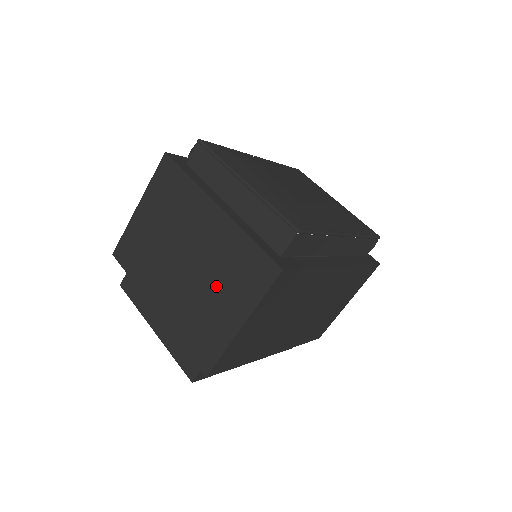
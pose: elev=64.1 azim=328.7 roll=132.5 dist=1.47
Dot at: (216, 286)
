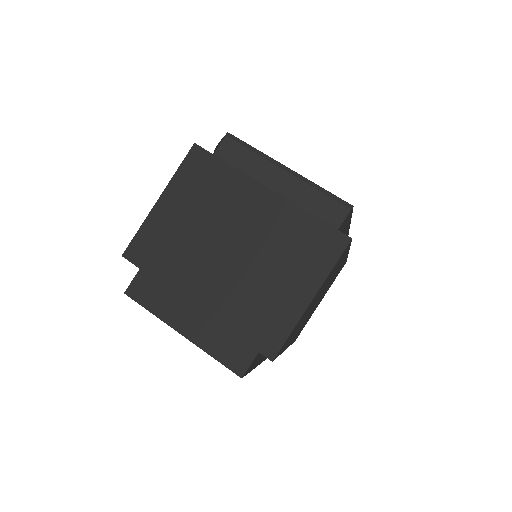
Dot at: (276, 266)
